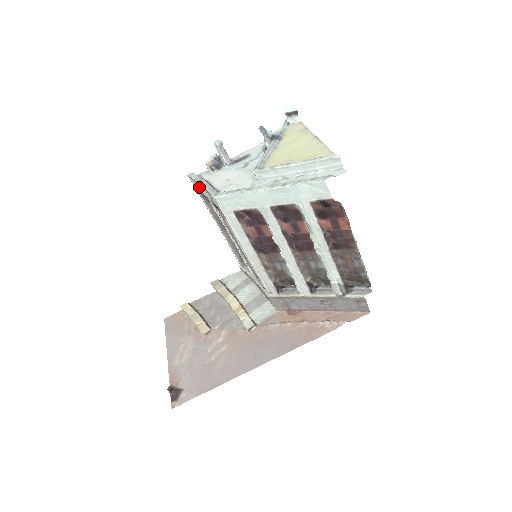
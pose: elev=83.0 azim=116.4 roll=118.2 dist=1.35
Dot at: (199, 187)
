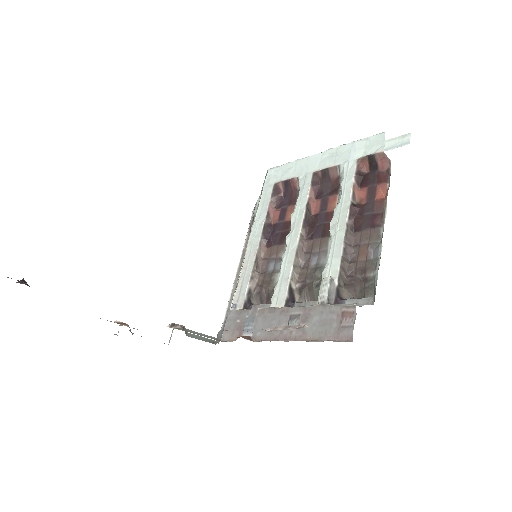
Dot at: (255, 209)
